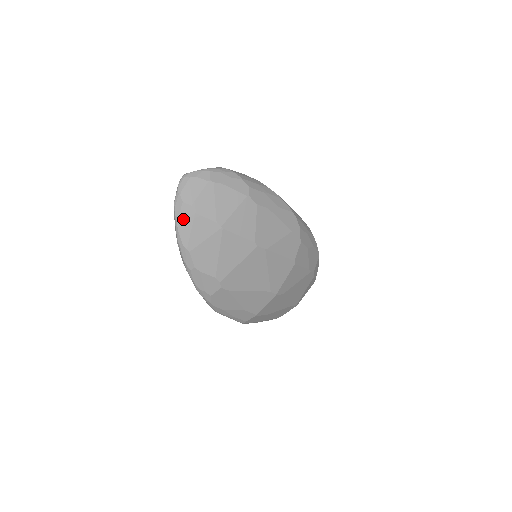
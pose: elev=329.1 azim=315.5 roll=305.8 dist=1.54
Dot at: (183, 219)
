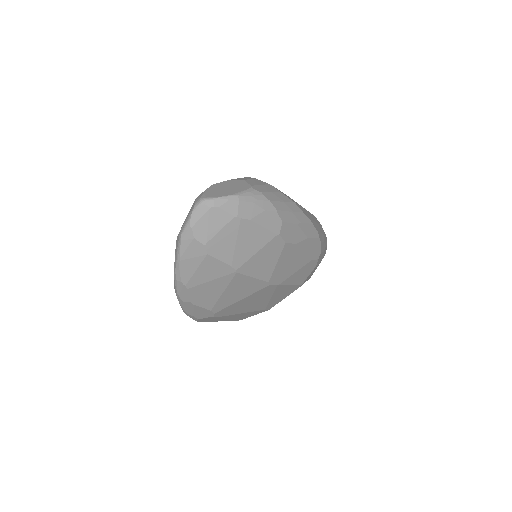
Dot at: (189, 256)
